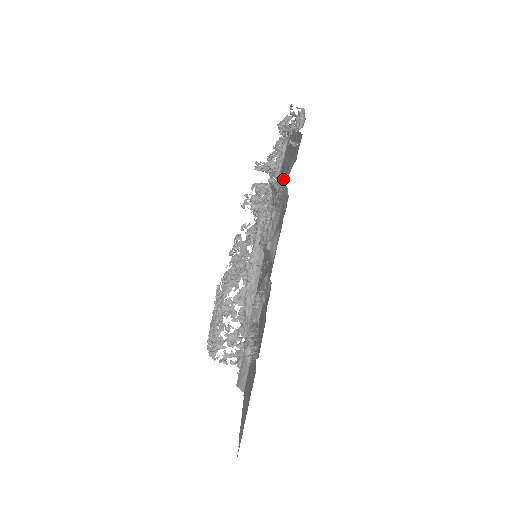
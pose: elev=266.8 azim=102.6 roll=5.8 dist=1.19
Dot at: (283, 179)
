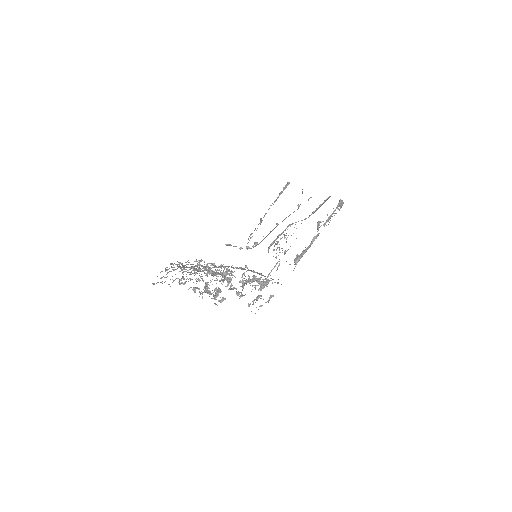
Dot at: occluded
